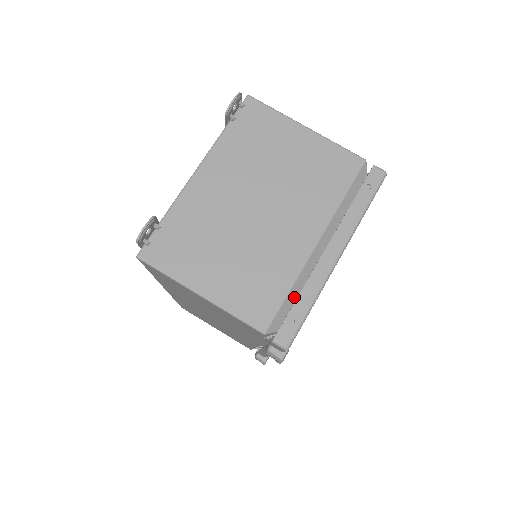
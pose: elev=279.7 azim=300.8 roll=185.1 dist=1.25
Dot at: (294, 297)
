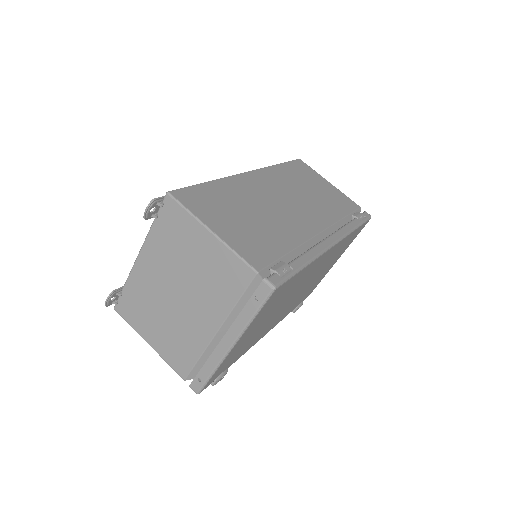
Dot at: occluded
